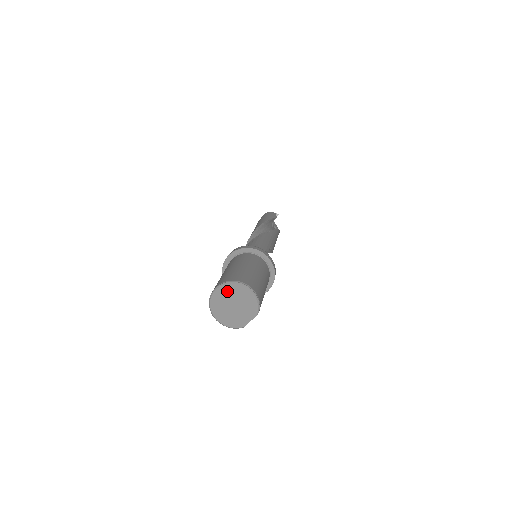
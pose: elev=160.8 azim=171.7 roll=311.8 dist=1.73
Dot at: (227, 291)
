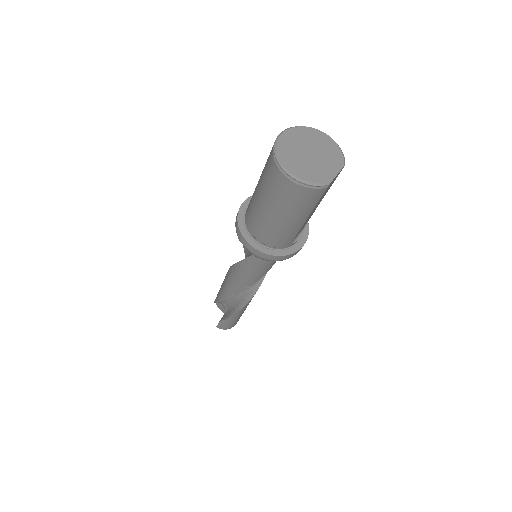
Dot at: (298, 135)
